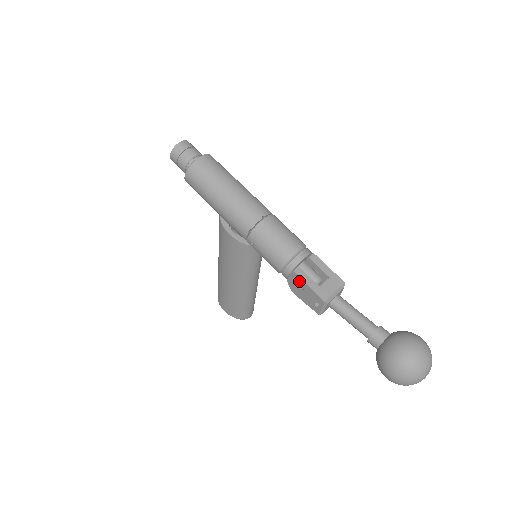
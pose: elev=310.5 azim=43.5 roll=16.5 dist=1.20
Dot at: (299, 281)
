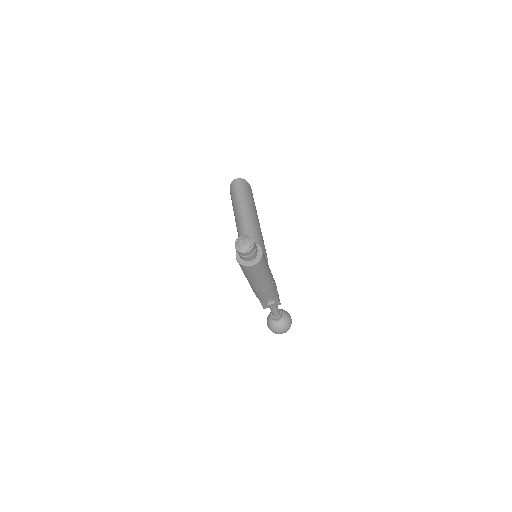
Dot at: occluded
